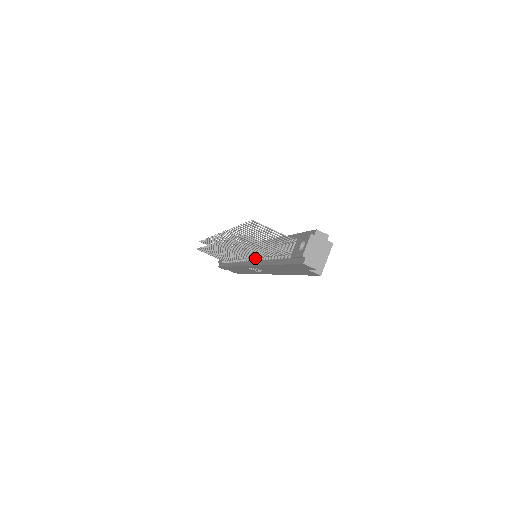
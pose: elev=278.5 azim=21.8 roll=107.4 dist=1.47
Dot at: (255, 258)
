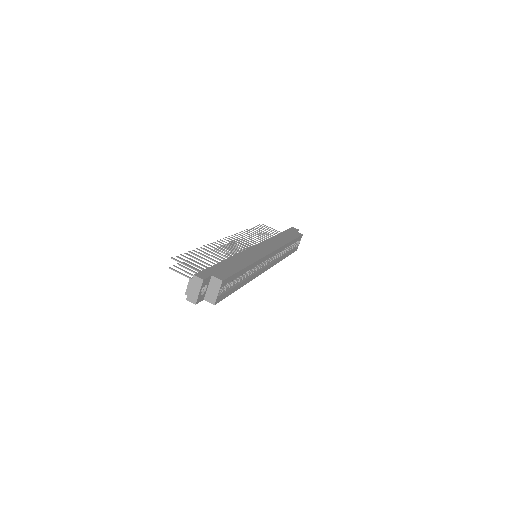
Dot at: occluded
